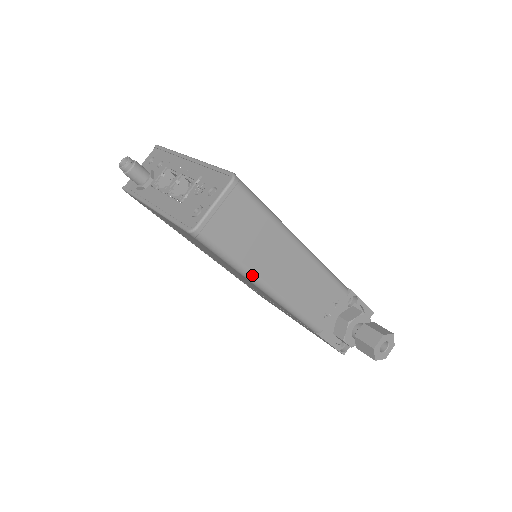
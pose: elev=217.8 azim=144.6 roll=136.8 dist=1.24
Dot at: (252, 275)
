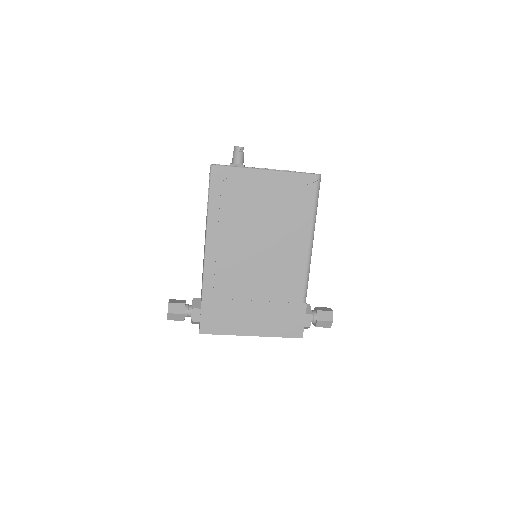
Dot at: occluded
